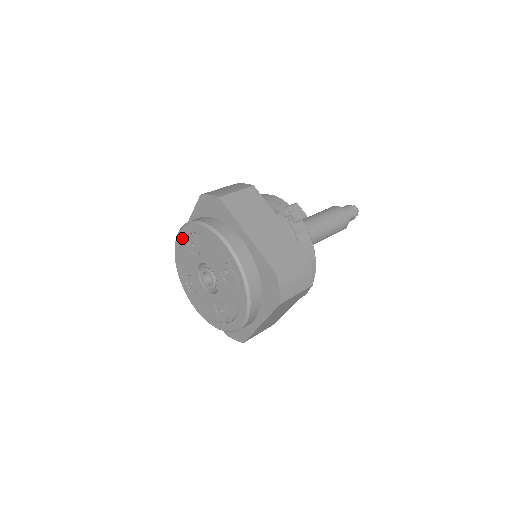
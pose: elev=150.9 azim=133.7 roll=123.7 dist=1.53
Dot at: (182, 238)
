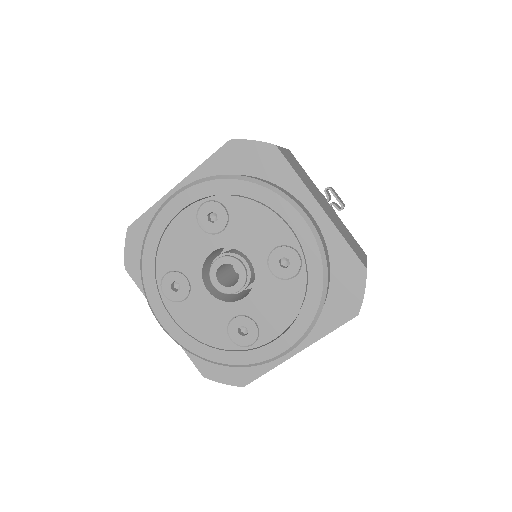
Dot at: (184, 204)
